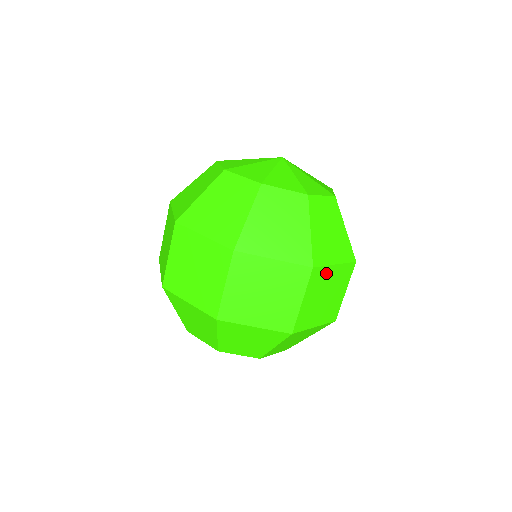
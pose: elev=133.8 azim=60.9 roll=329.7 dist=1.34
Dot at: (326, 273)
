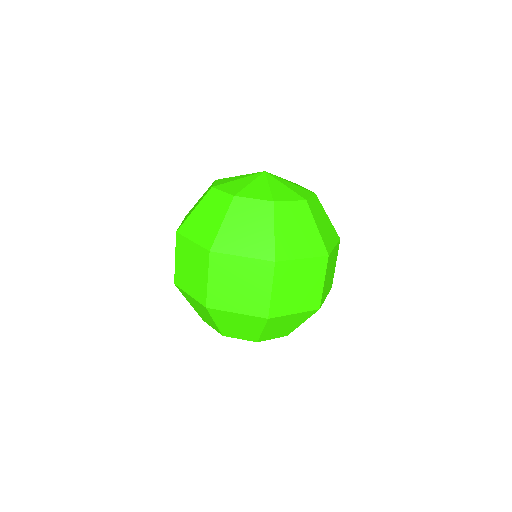
Dot at: (332, 256)
